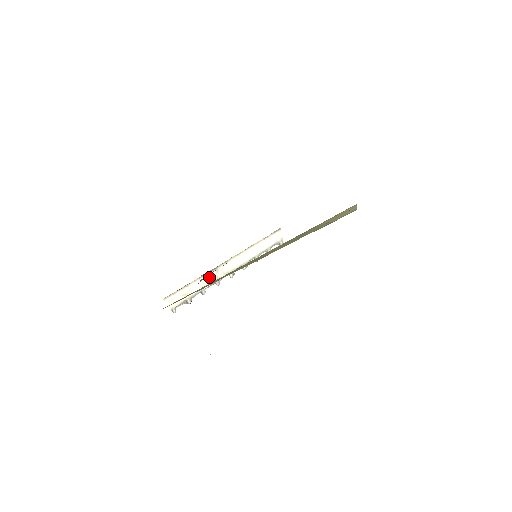
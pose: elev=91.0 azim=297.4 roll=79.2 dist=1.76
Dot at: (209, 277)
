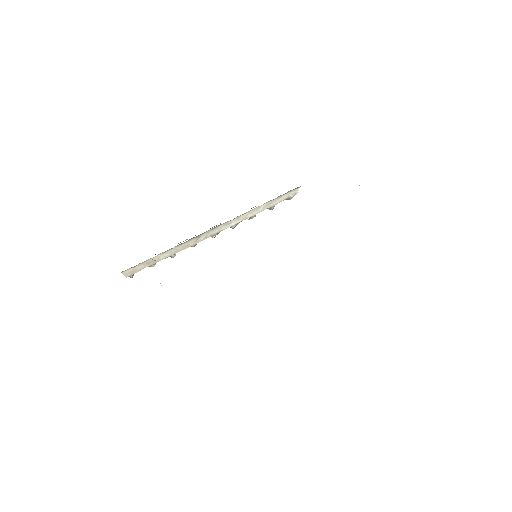
Dot at: (186, 244)
